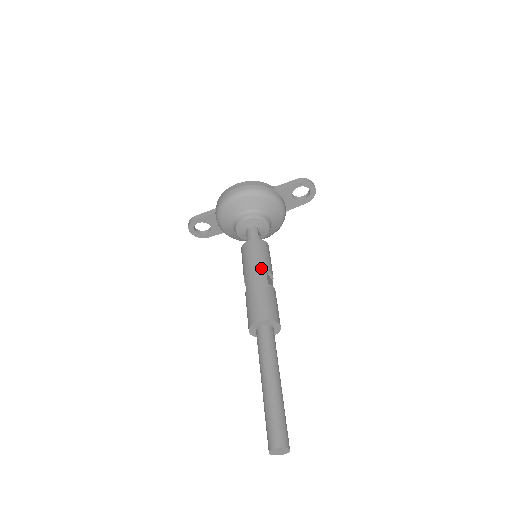
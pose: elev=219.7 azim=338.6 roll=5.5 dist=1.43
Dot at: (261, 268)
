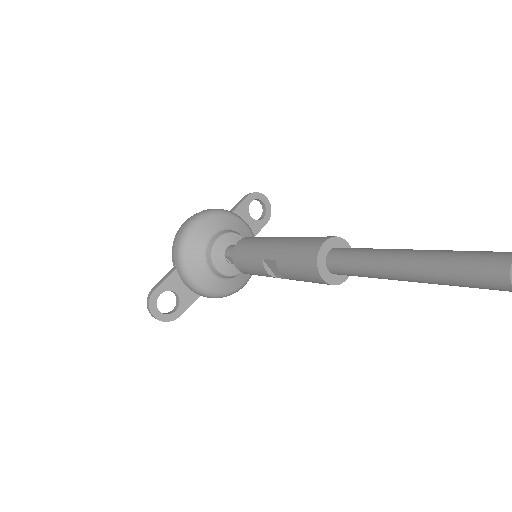
Dot at: (274, 237)
